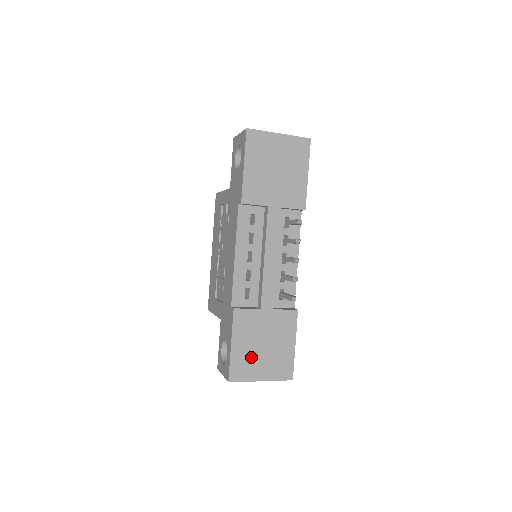
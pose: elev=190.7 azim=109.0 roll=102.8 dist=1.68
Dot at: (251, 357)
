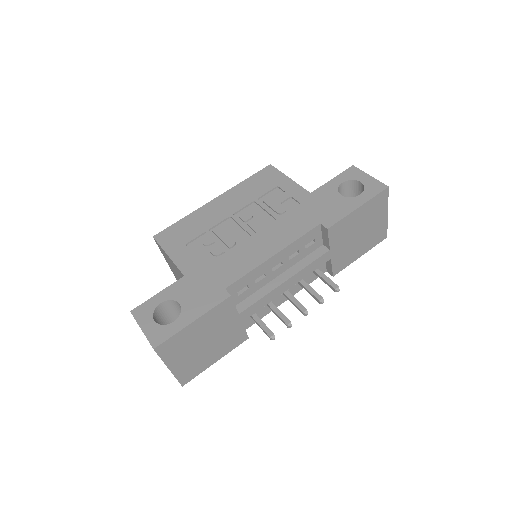
Dot at: (189, 344)
